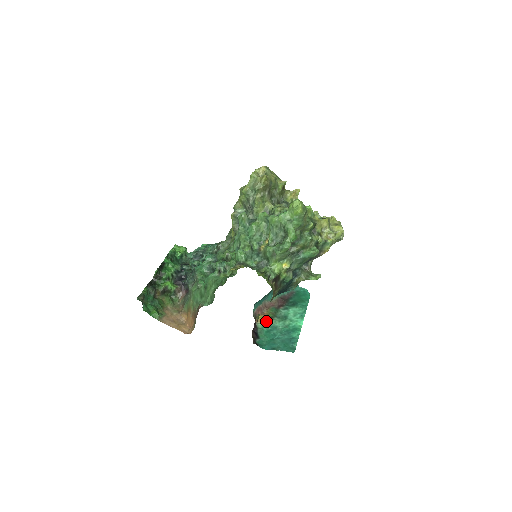
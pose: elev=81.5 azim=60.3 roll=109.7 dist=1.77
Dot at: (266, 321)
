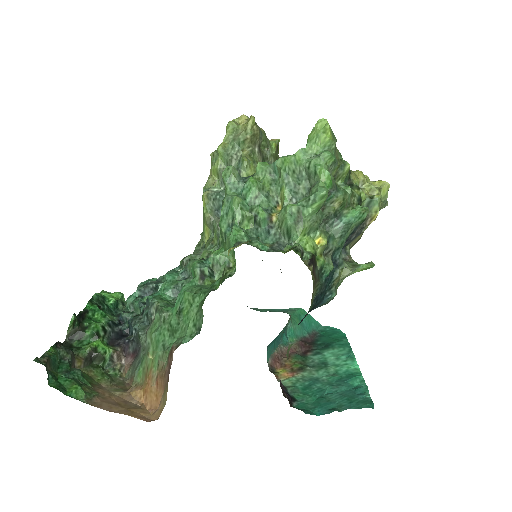
Dot at: (294, 374)
